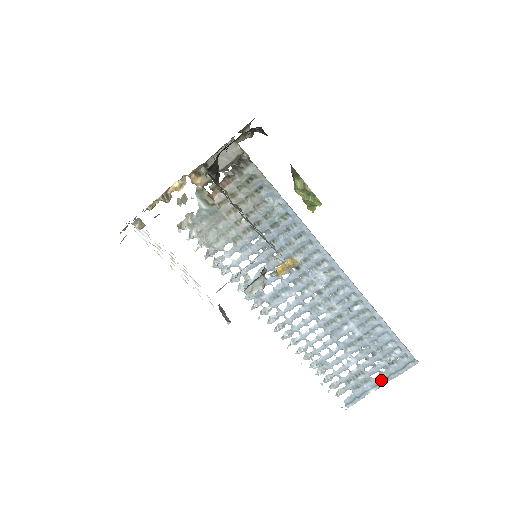
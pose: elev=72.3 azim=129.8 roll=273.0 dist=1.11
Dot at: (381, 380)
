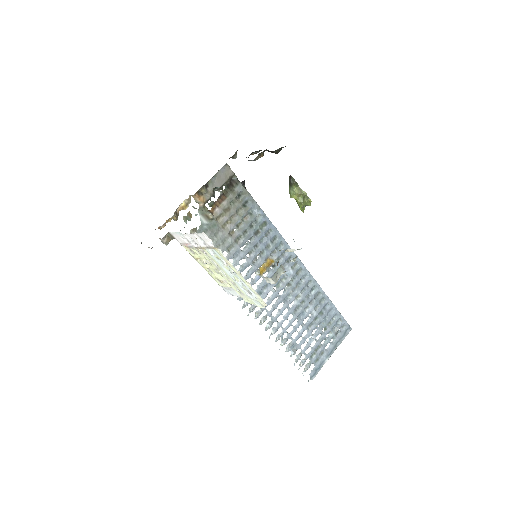
Dot at: (331, 349)
